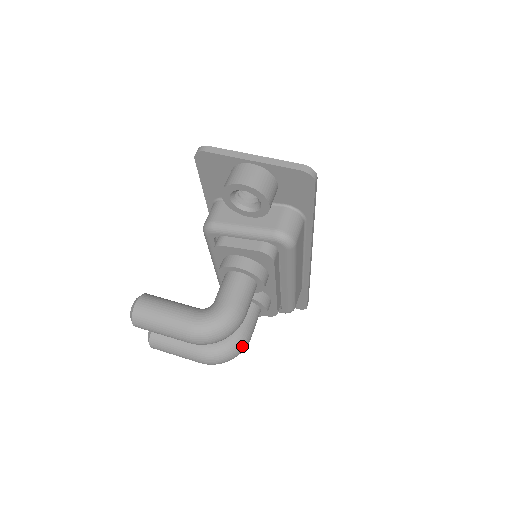
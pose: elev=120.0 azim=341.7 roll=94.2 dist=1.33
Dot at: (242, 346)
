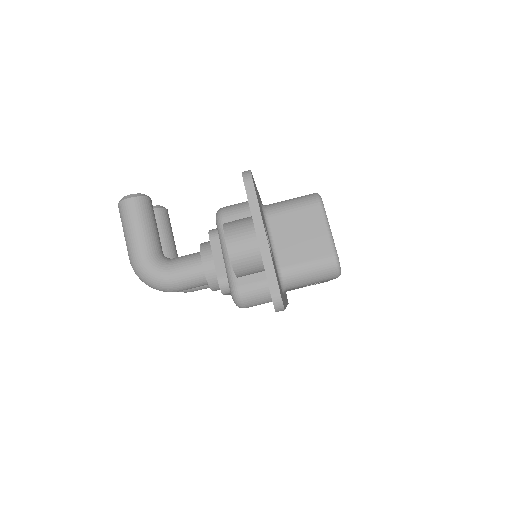
Dot at: occluded
